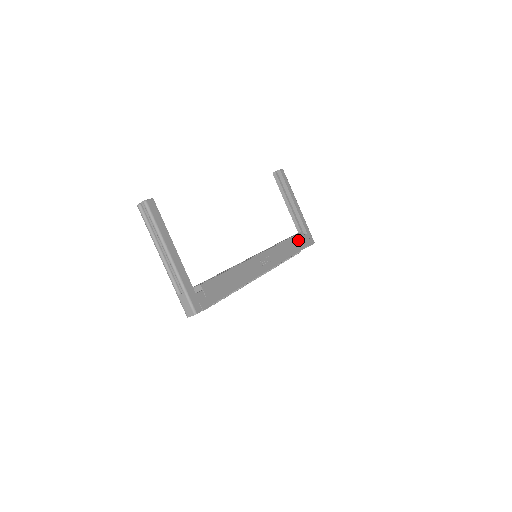
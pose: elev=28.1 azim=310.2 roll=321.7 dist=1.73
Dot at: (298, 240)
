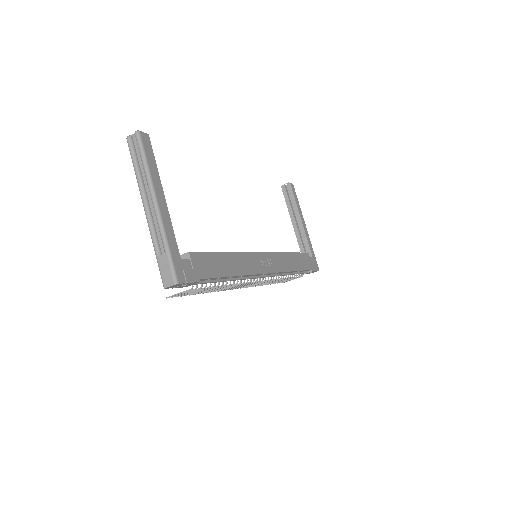
Dot at: (303, 259)
